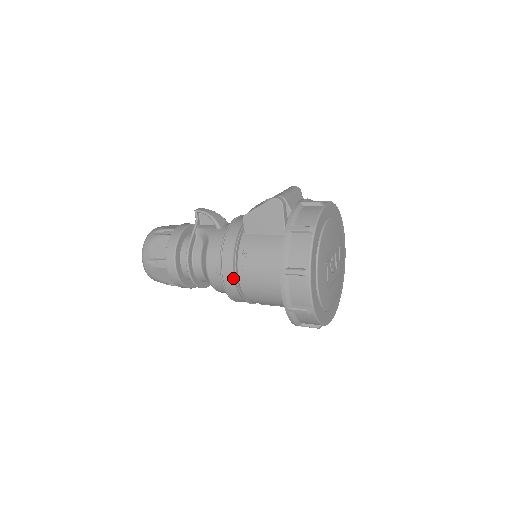
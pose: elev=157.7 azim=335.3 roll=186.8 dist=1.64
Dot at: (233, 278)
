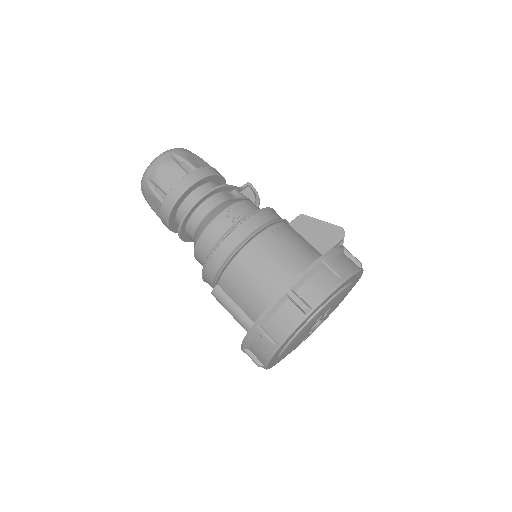
Dot at: (252, 231)
